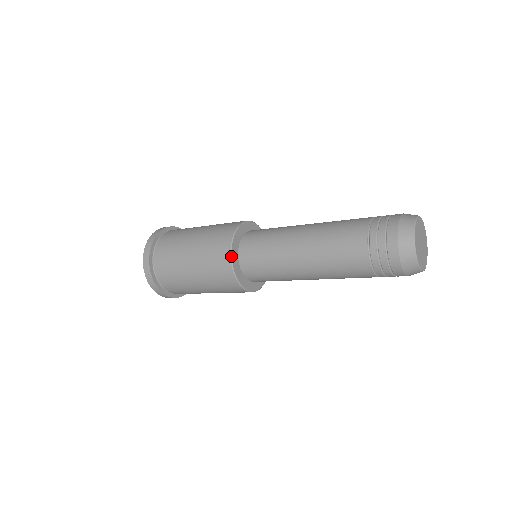
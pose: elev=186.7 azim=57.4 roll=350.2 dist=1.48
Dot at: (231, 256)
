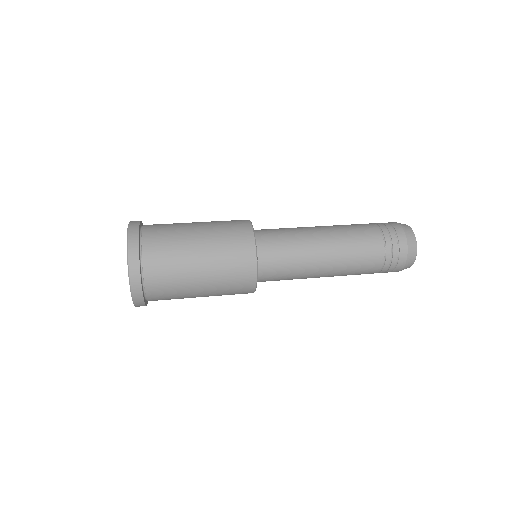
Dot at: occluded
